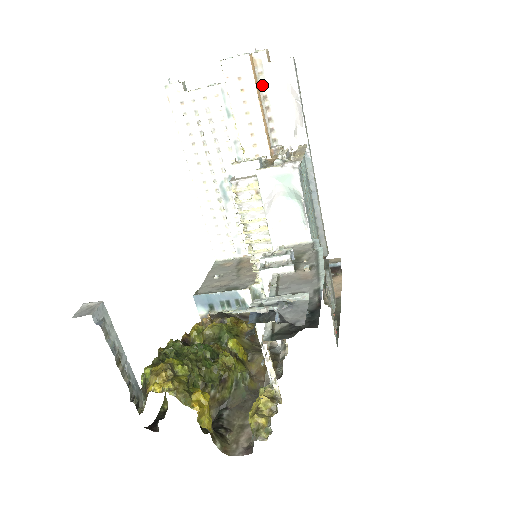
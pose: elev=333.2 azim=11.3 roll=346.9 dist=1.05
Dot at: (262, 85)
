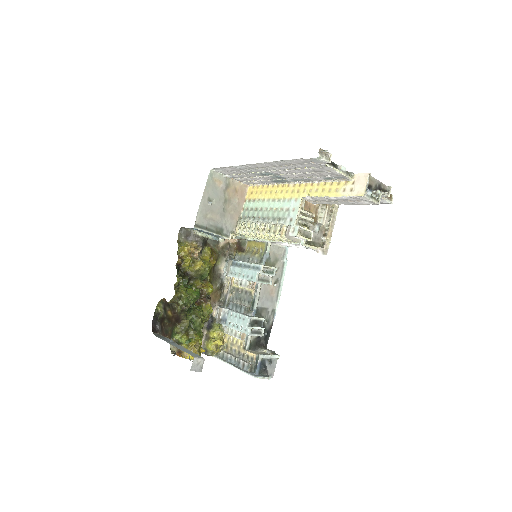
Dot at: occluded
